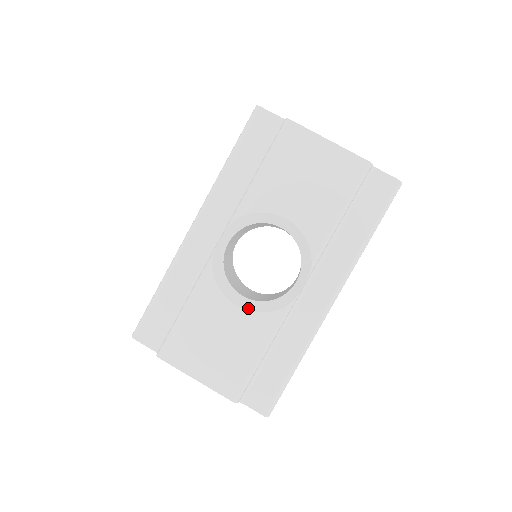
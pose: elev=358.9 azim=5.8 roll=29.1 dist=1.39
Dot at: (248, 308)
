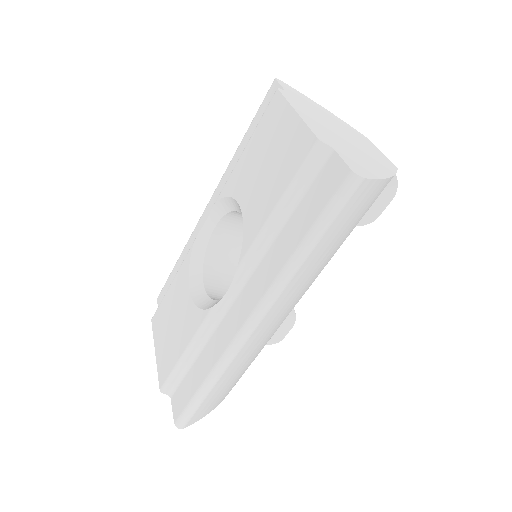
Dot at: (195, 298)
